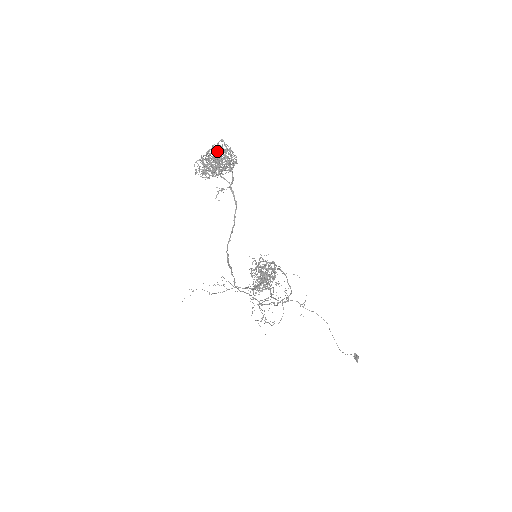
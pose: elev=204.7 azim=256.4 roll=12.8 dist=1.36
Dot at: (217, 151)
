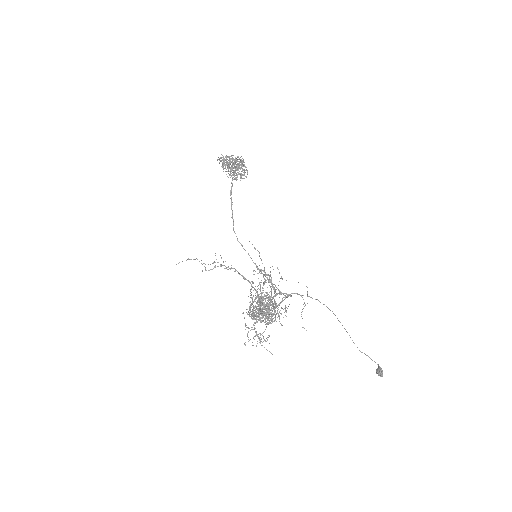
Dot at: occluded
